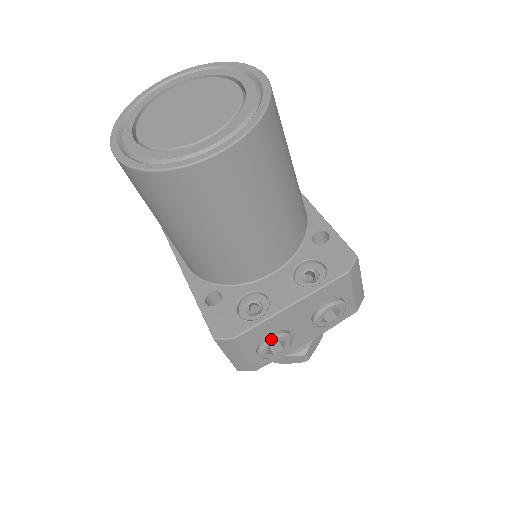
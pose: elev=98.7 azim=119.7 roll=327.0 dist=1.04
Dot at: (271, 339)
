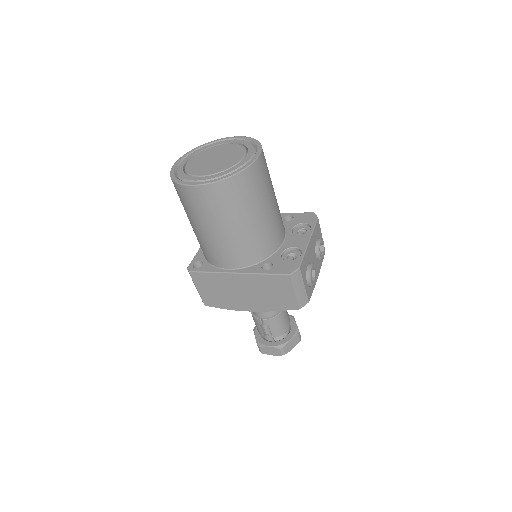
Dot at: (311, 267)
